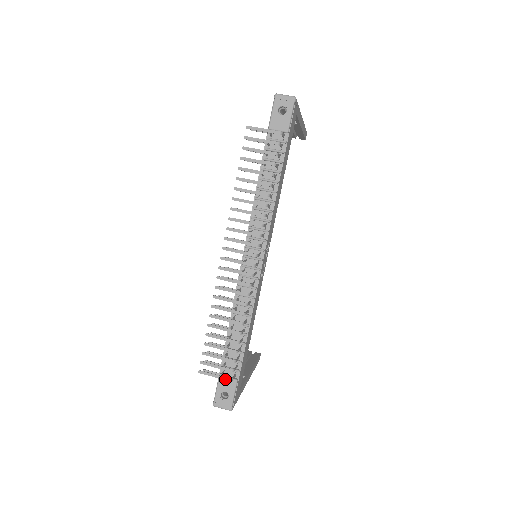
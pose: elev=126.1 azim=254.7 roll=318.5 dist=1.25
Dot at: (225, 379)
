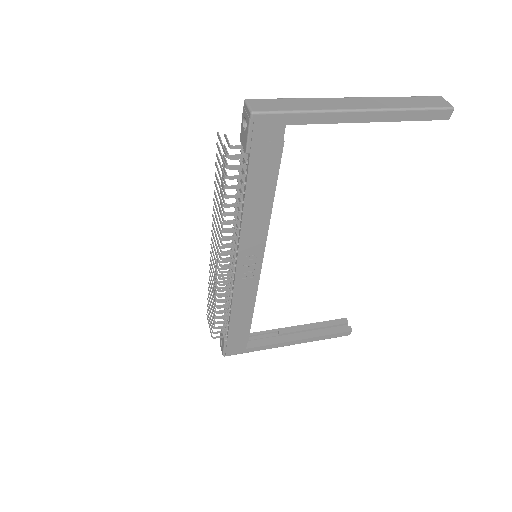
Dot at: (211, 333)
